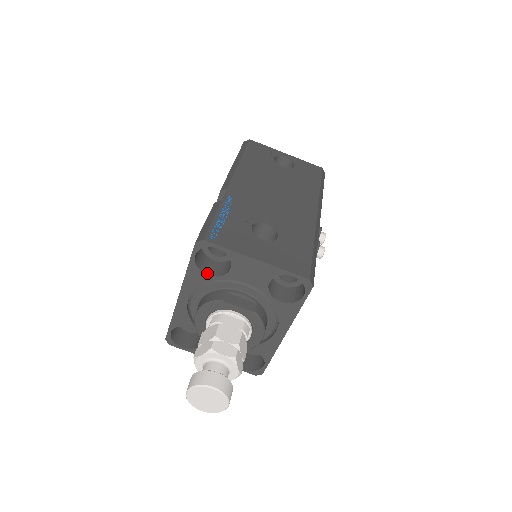
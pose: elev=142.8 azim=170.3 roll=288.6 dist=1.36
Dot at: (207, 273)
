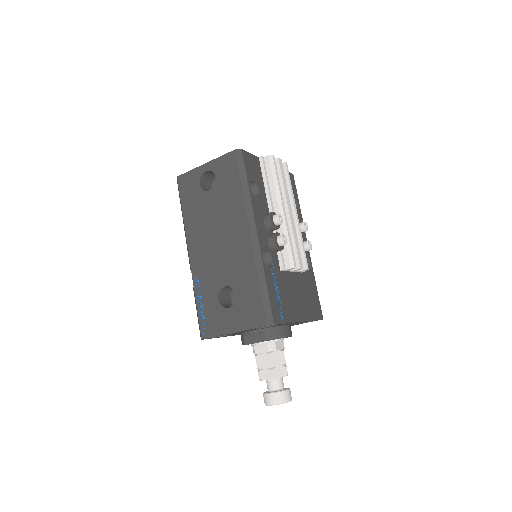
Dot at: (226, 335)
